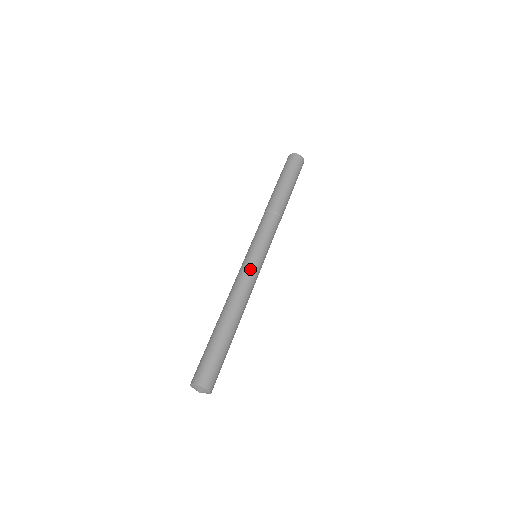
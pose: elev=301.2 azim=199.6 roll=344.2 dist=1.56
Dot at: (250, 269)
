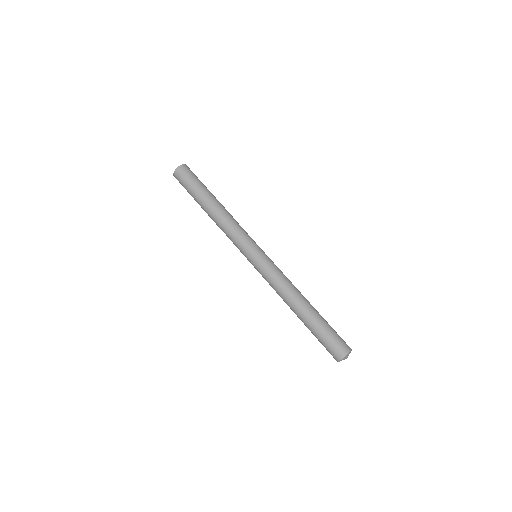
Dot at: (264, 272)
